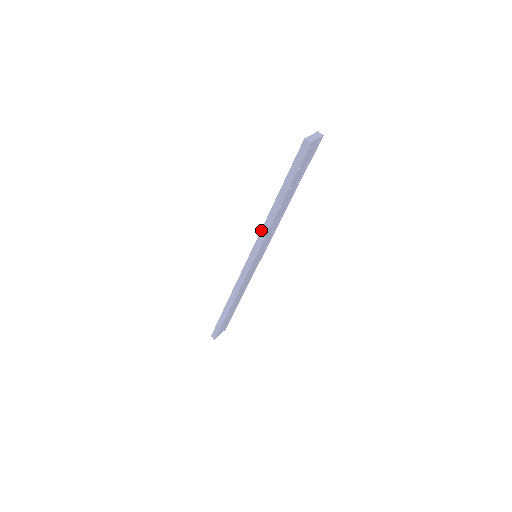
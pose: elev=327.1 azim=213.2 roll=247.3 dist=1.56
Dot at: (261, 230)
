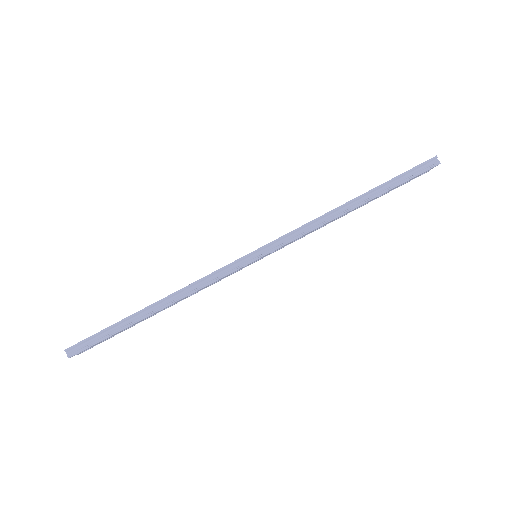
Dot at: (309, 222)
